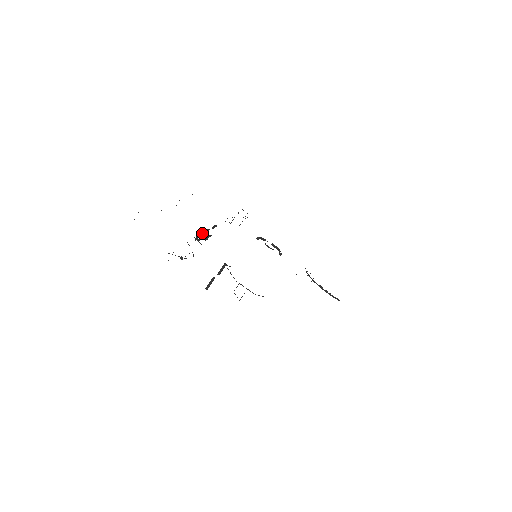
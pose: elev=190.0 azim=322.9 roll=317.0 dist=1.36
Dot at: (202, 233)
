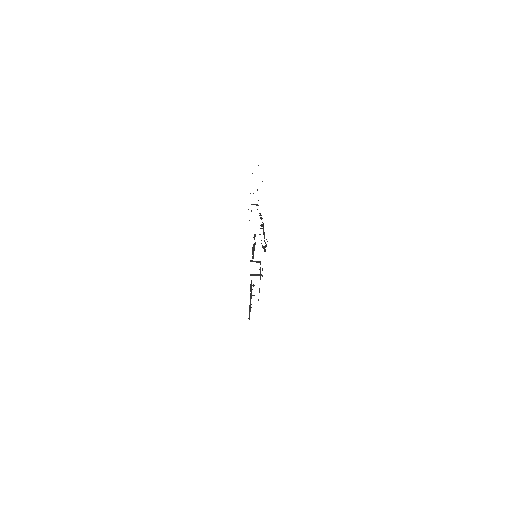
Dot at: occluded
